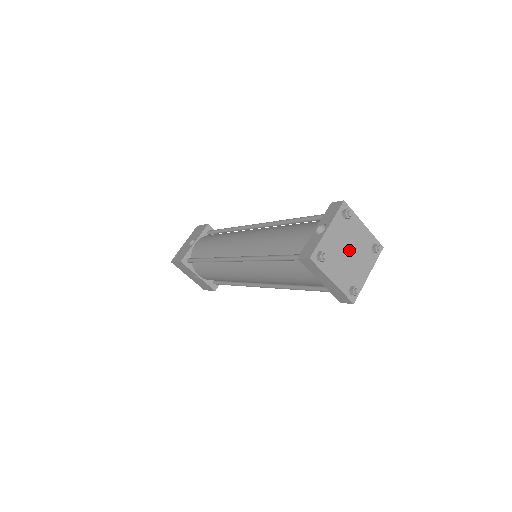
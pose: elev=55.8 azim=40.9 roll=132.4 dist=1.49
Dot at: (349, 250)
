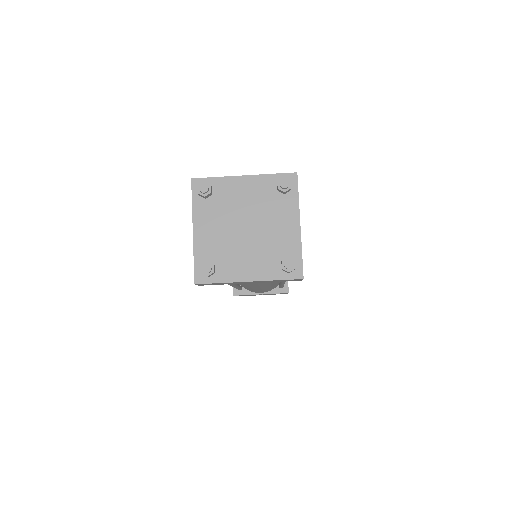
Dot at: (244, 225)
